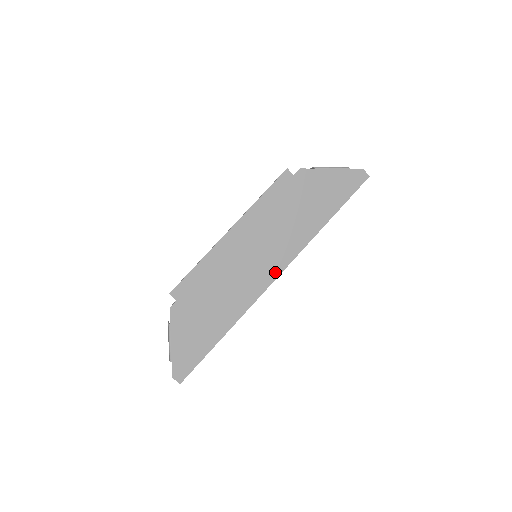
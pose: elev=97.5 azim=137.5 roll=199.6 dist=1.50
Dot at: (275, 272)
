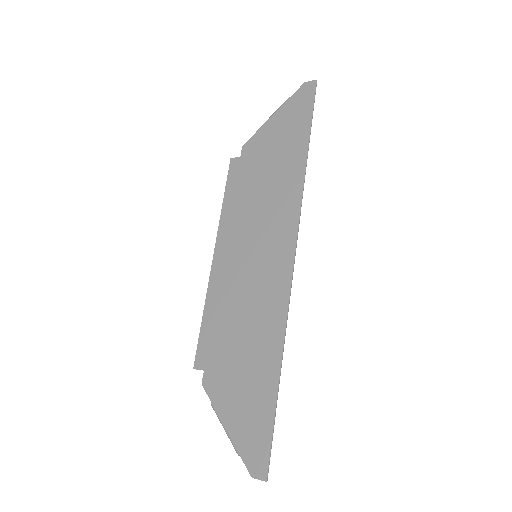
Dot at: (288, 253)
